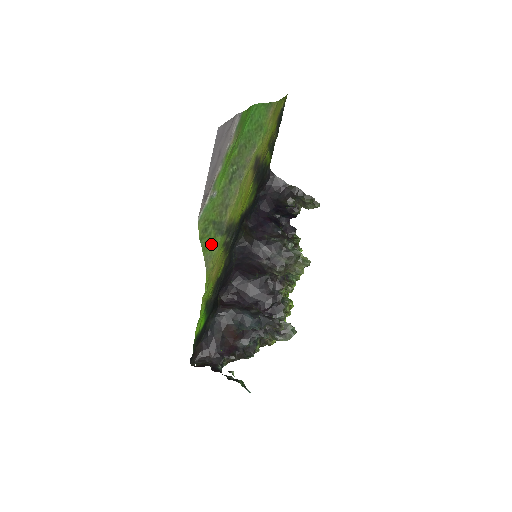
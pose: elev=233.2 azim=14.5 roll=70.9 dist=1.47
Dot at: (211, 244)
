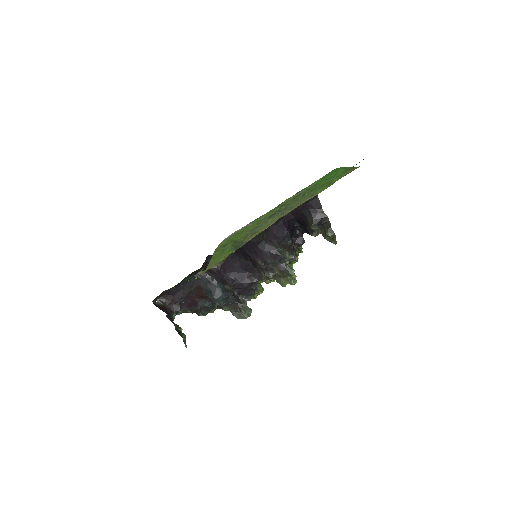
Dot at: (222, 255)
